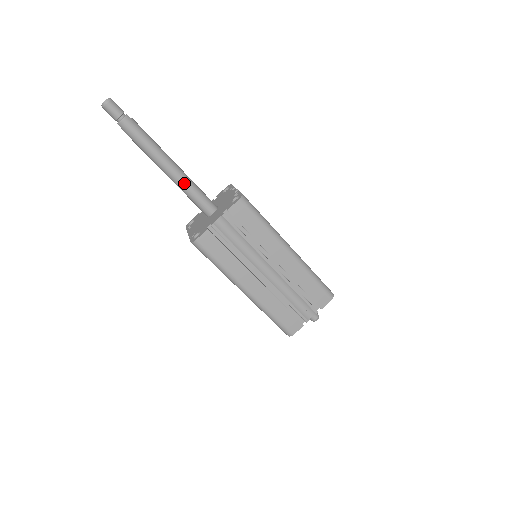
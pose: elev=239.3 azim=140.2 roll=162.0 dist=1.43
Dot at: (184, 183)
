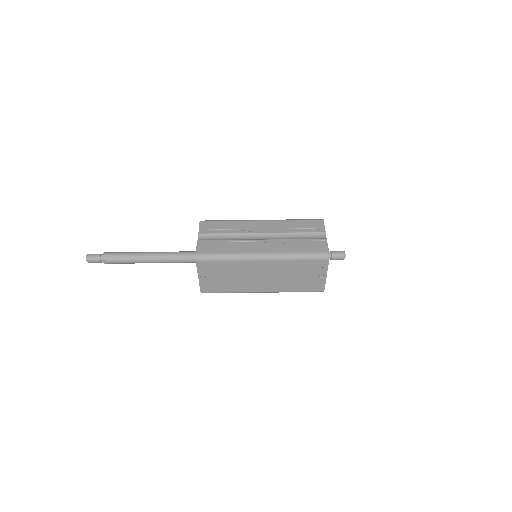
Dot at: (166, 253)
